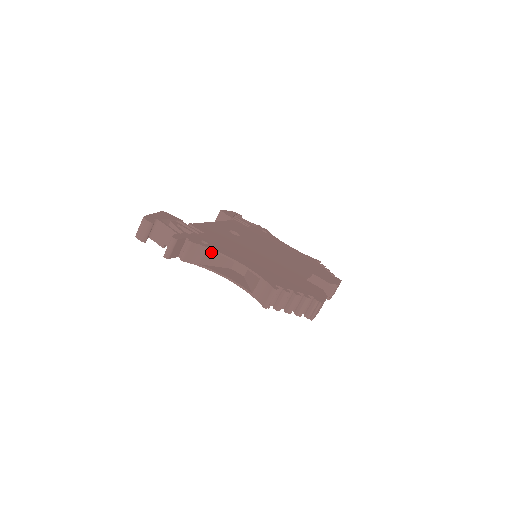
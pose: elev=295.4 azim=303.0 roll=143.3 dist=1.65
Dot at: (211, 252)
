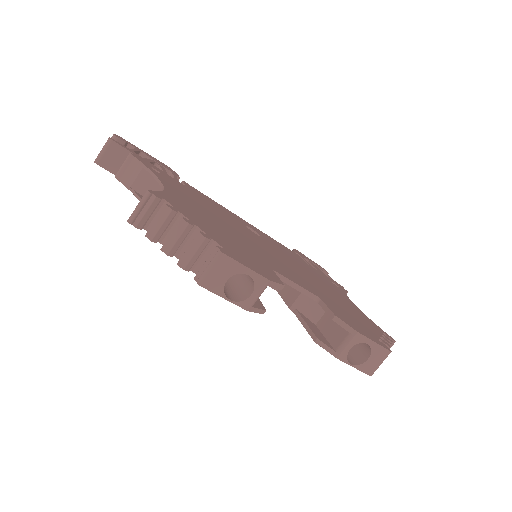
Dot at: (151, 177)
